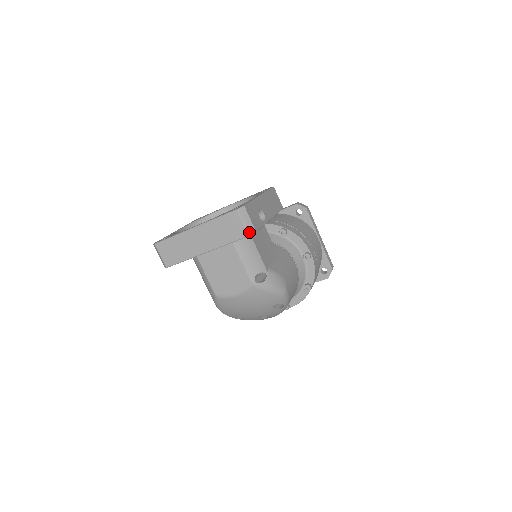
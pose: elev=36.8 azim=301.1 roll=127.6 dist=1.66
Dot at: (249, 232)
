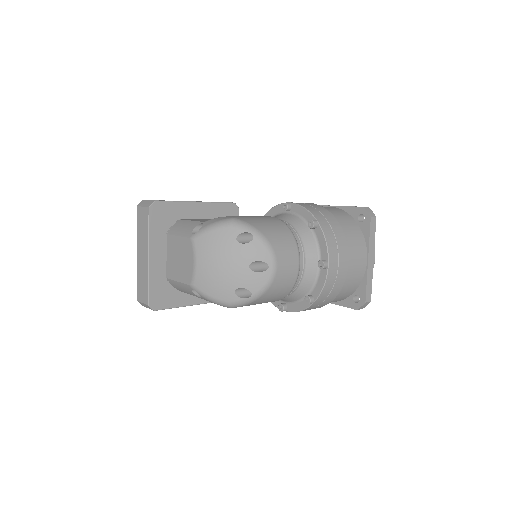
Dot at: (149, 205)
